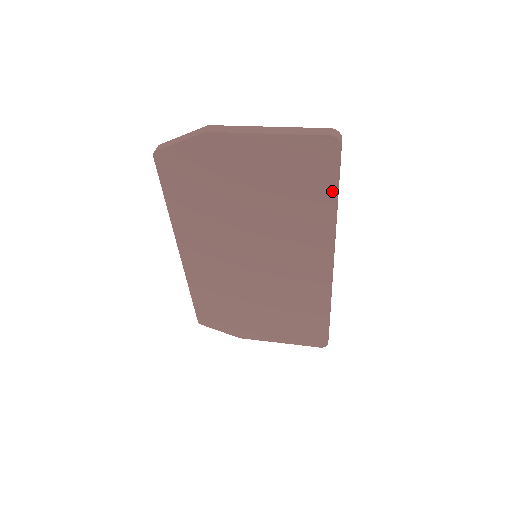
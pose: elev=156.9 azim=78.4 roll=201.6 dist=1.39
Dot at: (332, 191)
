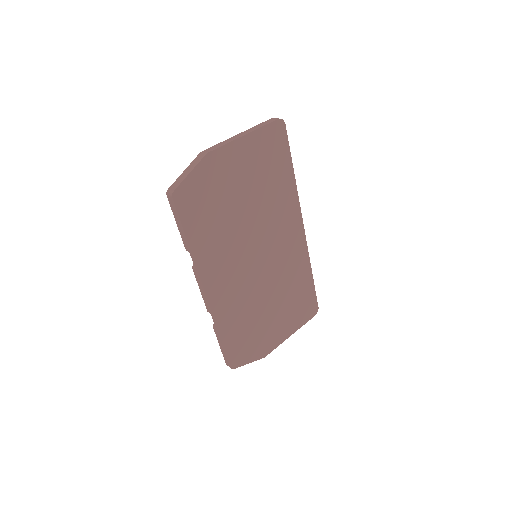
Dot at: (289, 162)
